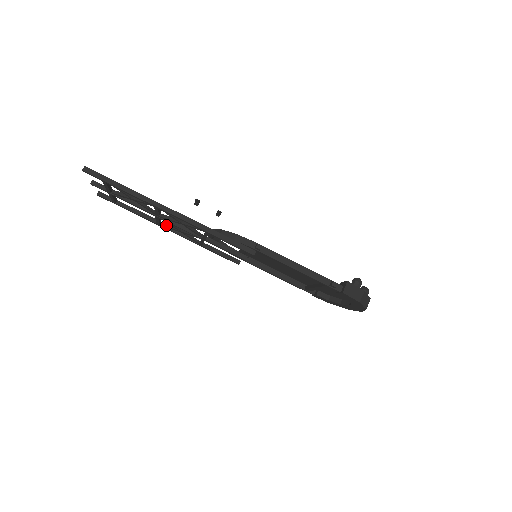
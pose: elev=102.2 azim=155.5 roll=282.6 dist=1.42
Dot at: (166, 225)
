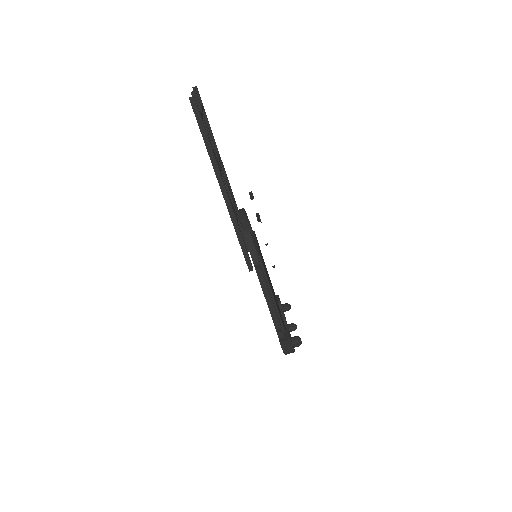
Dot at: occluded
